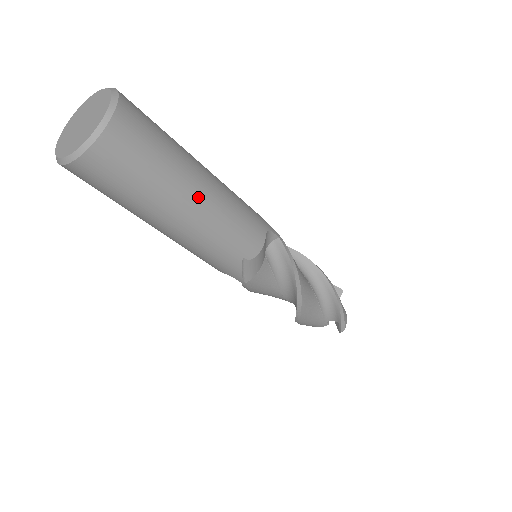
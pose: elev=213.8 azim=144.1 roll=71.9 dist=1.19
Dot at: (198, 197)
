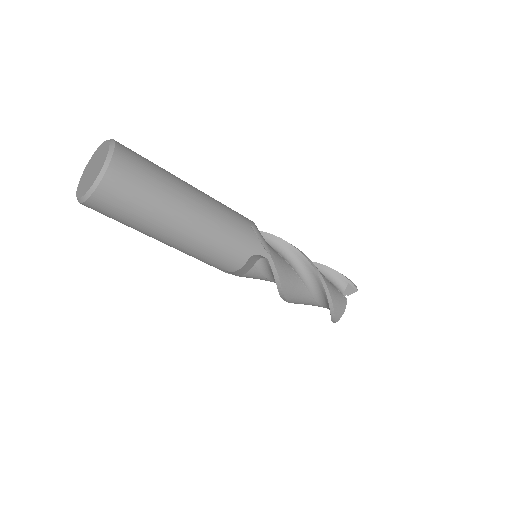
Dot at: (175, 235)
